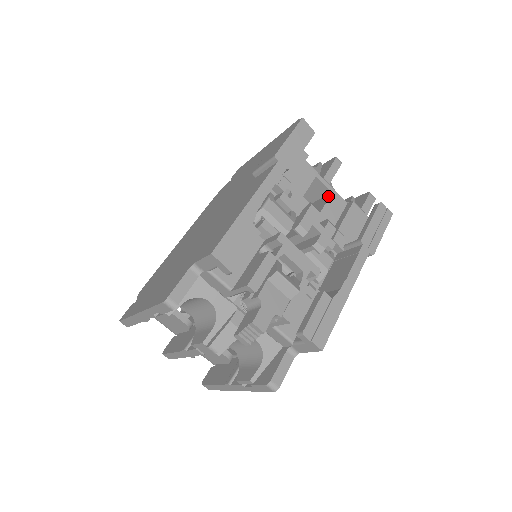
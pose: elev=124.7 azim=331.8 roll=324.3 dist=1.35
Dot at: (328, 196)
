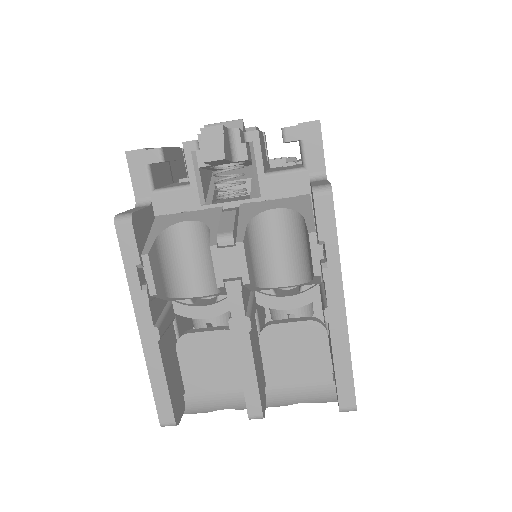
Dot at: occluded
